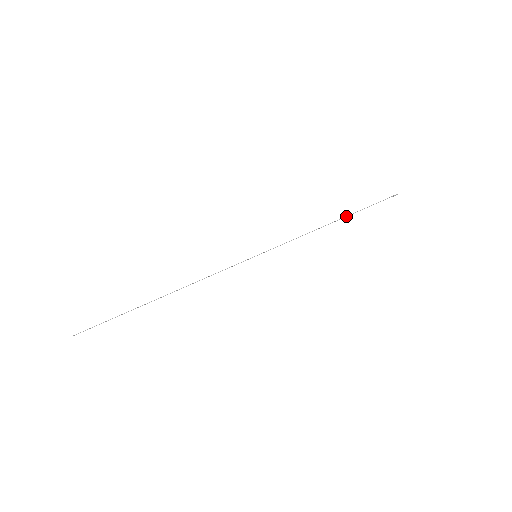
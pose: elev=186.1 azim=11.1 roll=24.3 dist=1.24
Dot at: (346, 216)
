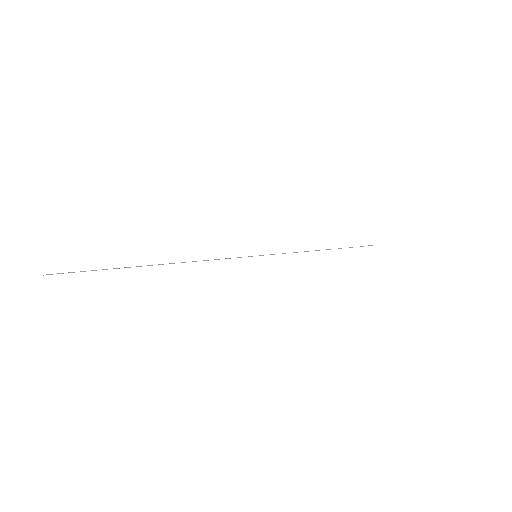
Dot at: occluded
